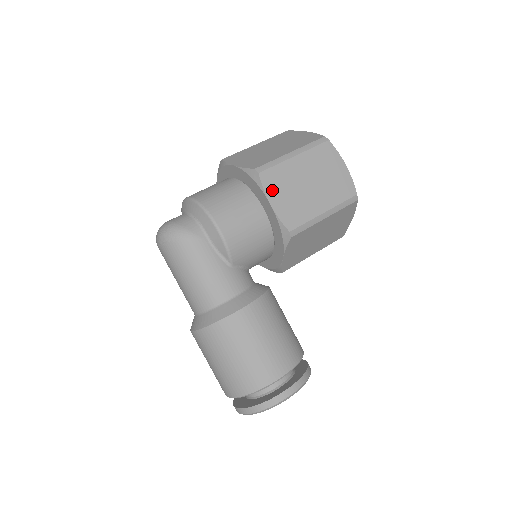
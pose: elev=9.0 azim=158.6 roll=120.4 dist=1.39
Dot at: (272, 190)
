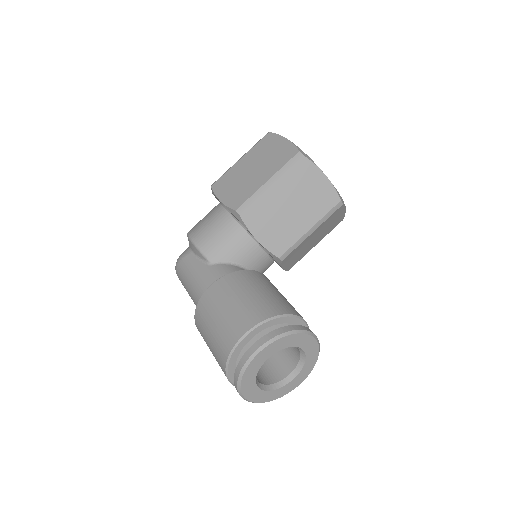
Dot at: (221, 191)
